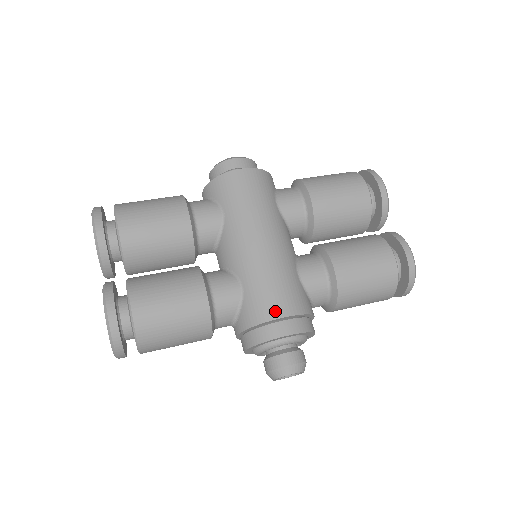
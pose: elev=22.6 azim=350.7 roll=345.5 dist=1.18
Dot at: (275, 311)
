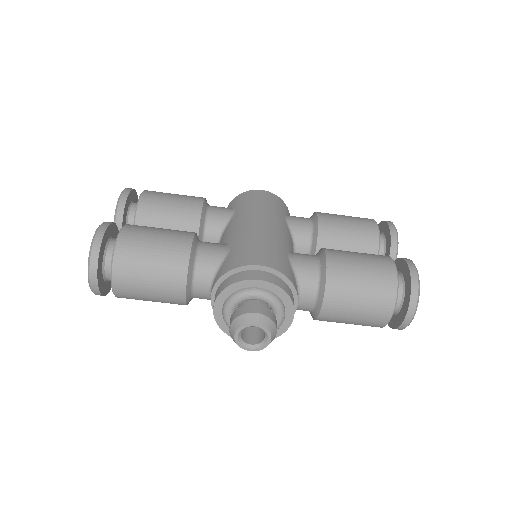
Dot at: (253, 260)
